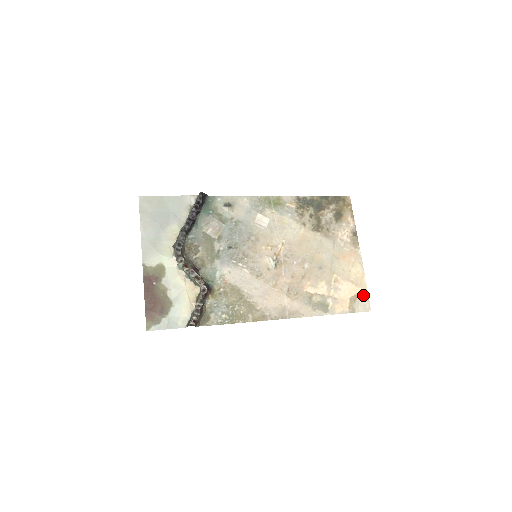
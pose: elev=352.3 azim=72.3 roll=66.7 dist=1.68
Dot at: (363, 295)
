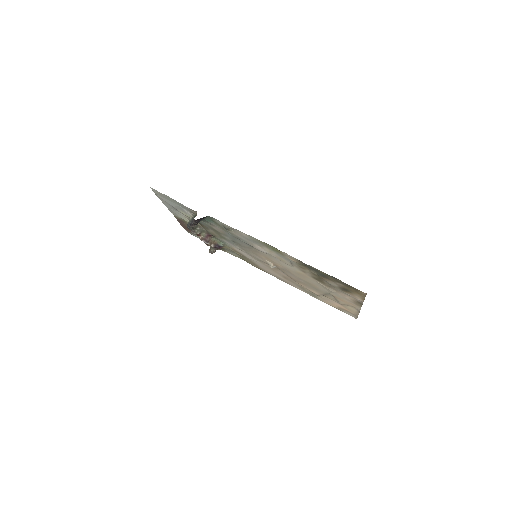
Dot at: (353, 314)
